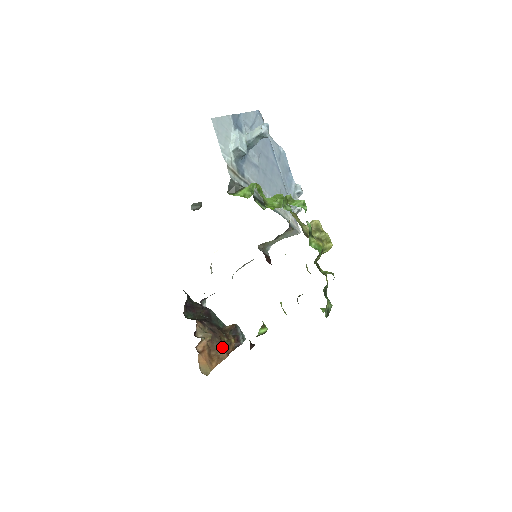
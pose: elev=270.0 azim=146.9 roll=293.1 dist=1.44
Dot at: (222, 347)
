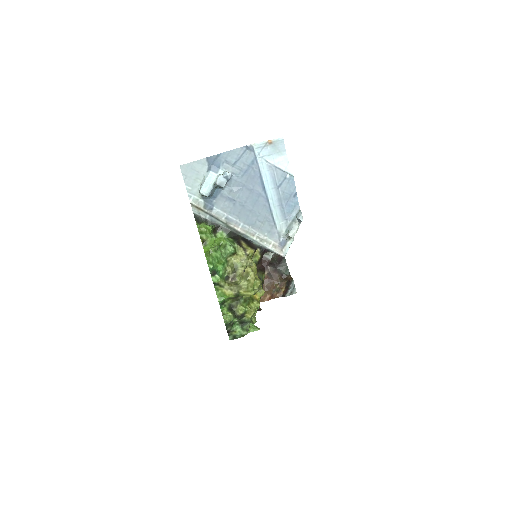
Dot at: (268, 292)
